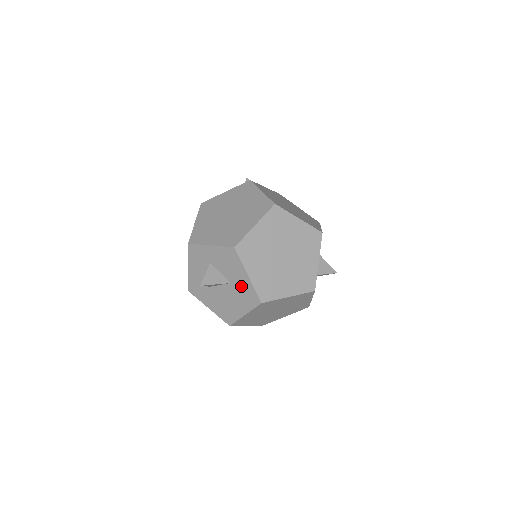
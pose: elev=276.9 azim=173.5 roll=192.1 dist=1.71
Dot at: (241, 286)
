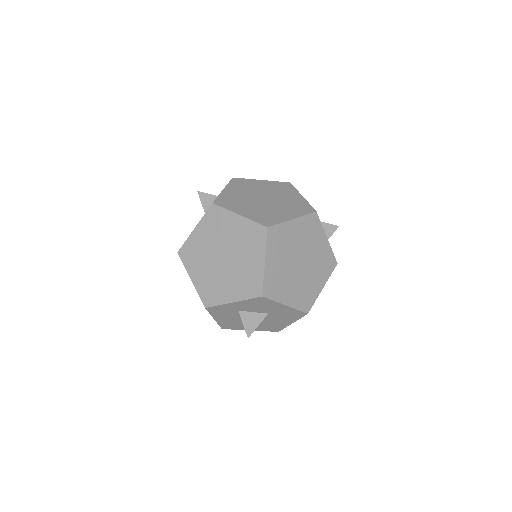
Dot at: (281, 312)
